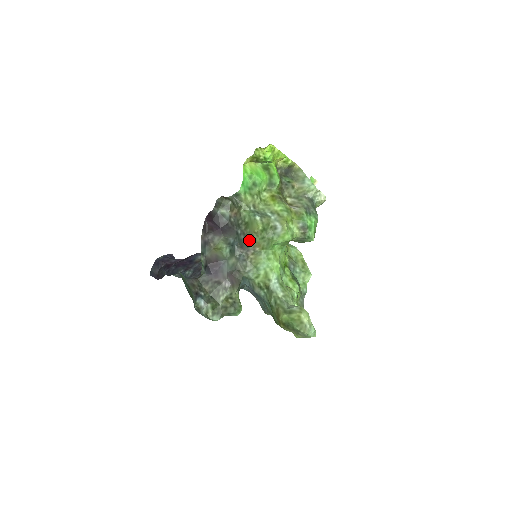
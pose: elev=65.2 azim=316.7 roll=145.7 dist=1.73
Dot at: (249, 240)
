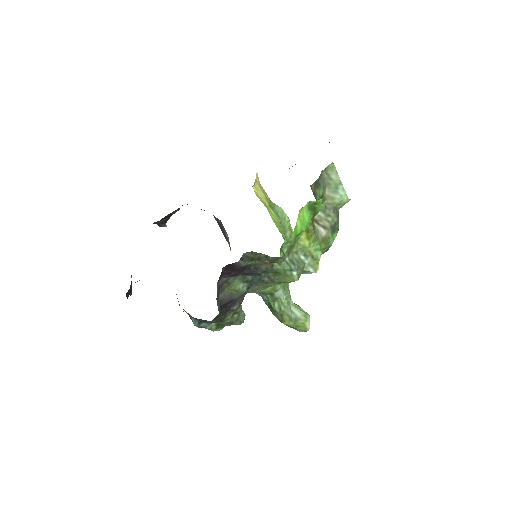
Dot at: occluded
